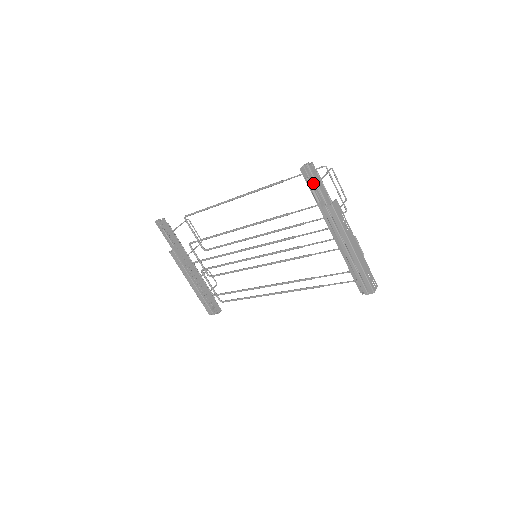
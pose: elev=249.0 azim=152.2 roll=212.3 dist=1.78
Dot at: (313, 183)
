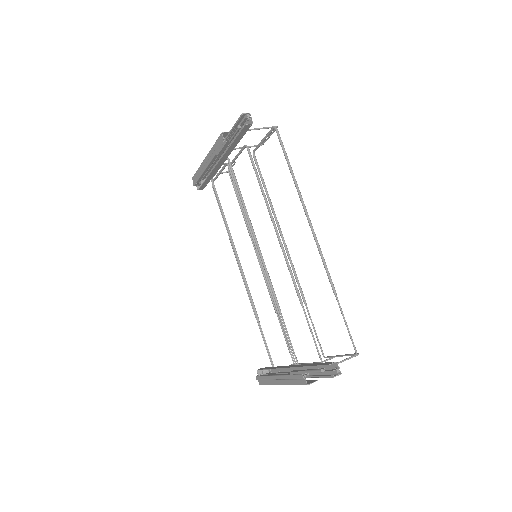
Dot at: occluded
